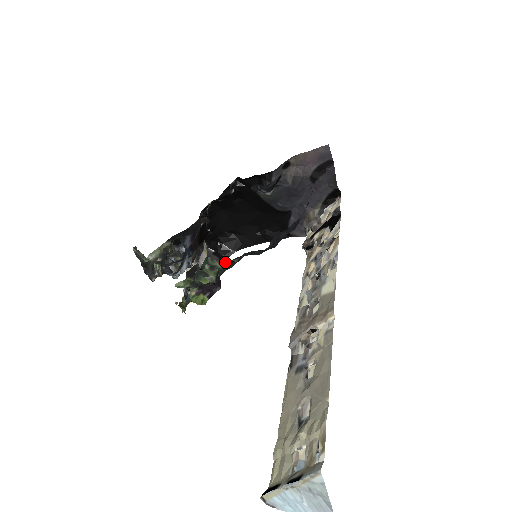
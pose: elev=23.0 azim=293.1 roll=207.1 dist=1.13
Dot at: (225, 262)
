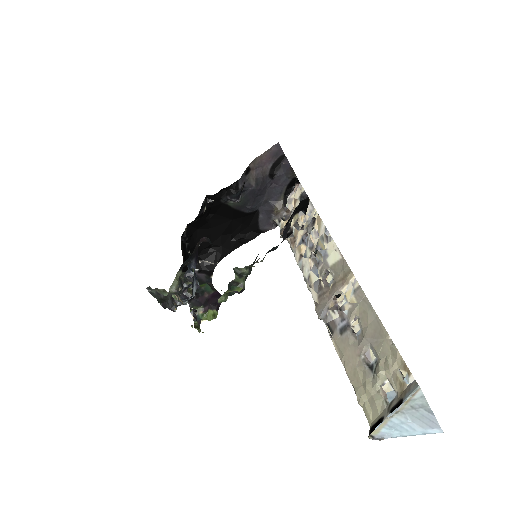
Dot at: (253, 266)
